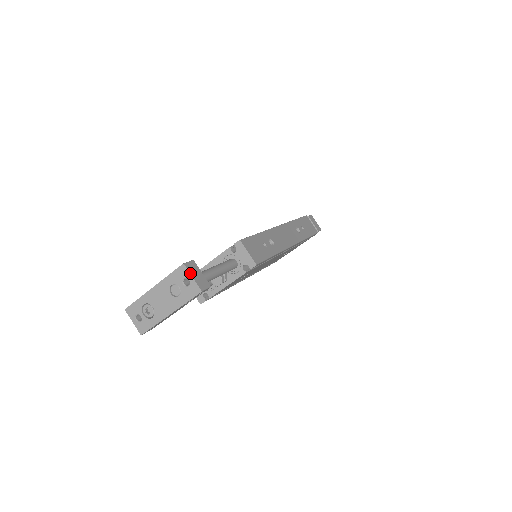
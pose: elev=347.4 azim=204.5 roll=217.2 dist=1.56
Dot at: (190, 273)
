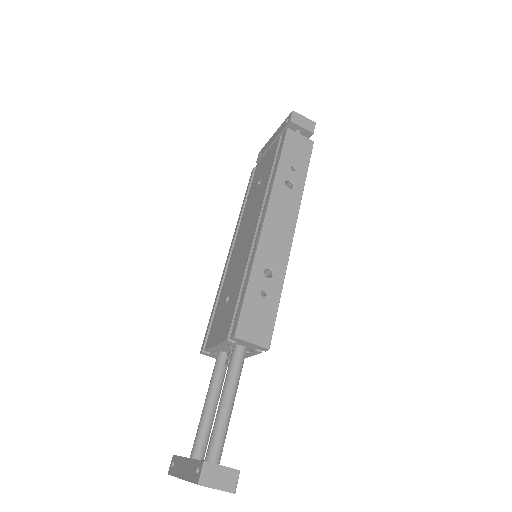
Dot at: occluded
